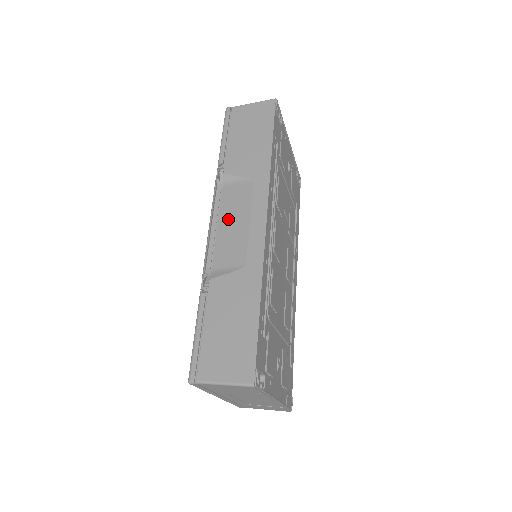
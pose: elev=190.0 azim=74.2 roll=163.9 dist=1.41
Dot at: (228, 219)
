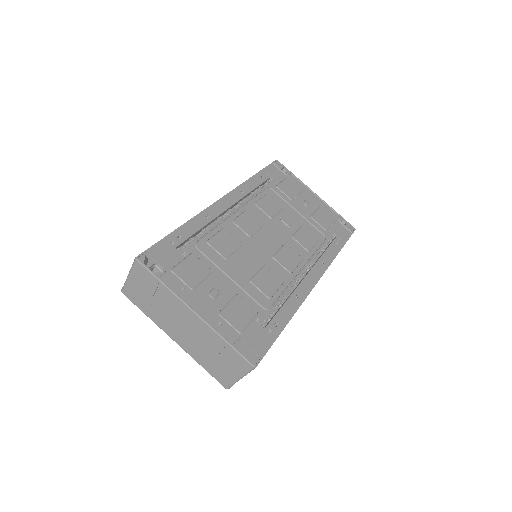
Dot at: occluded
